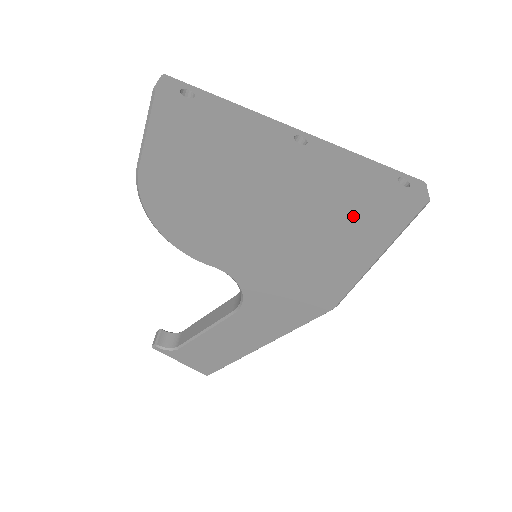
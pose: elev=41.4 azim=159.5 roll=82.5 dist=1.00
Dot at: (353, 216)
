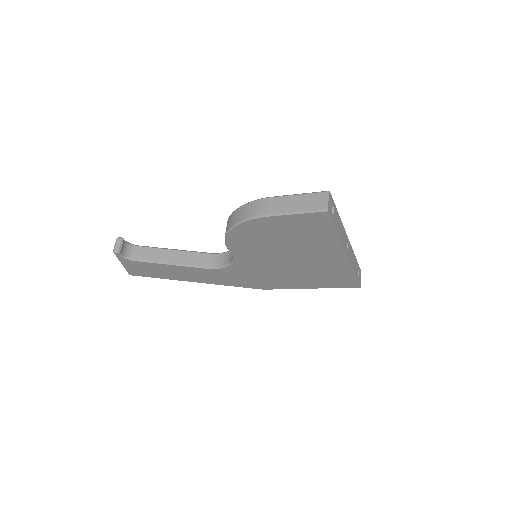
Dot at: (329, 277)
